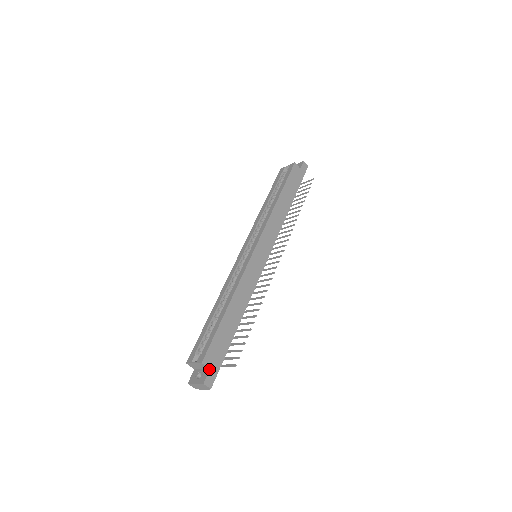
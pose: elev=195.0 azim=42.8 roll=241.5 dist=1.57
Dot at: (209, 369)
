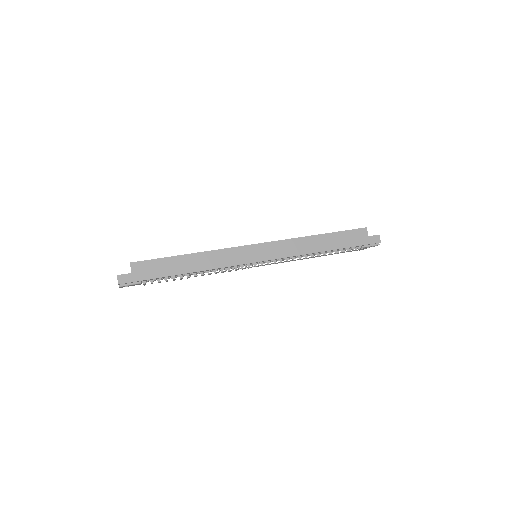
Dot at: (131, 272)
